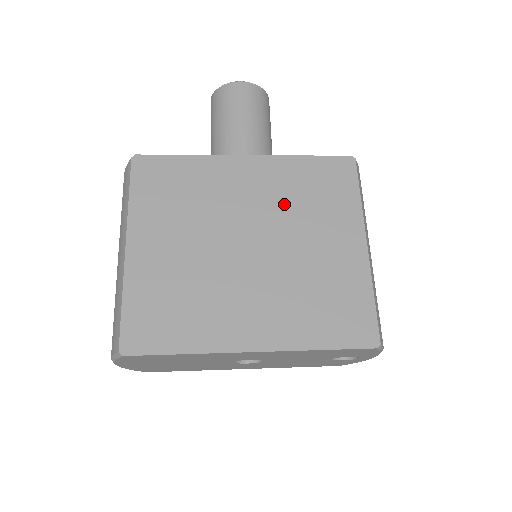
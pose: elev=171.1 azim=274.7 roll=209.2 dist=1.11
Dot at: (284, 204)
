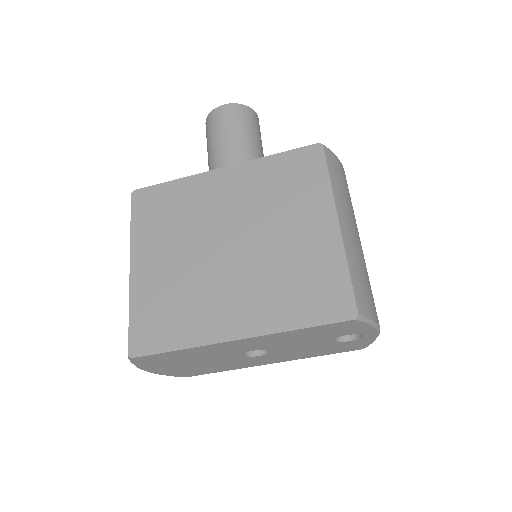
Dot at: (258, 202)
